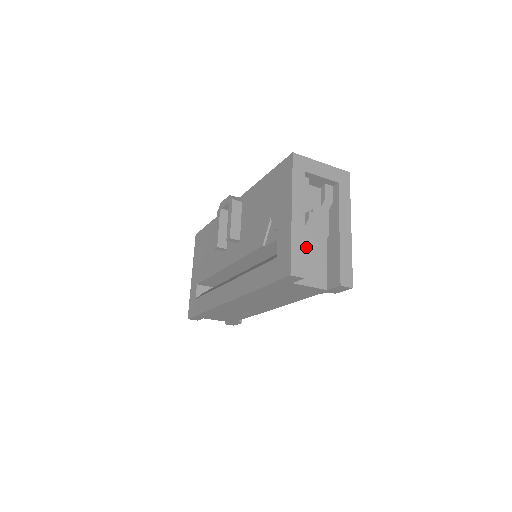
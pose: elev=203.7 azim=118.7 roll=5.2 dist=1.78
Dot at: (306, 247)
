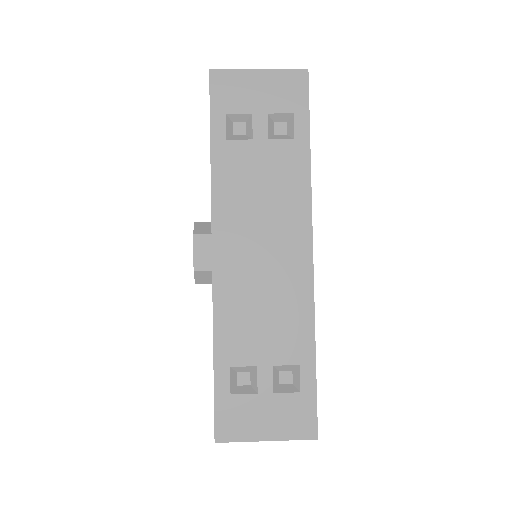
Dot at: occluded
